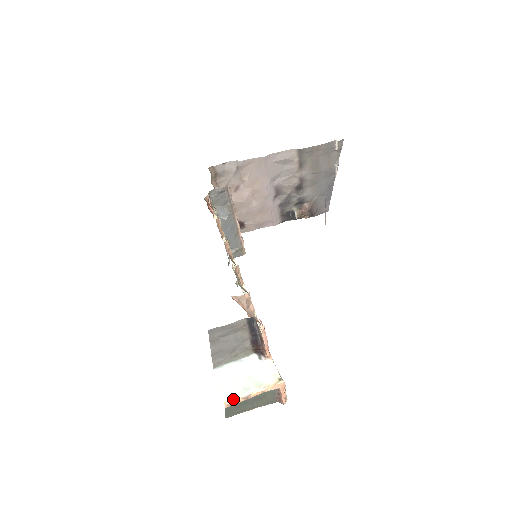
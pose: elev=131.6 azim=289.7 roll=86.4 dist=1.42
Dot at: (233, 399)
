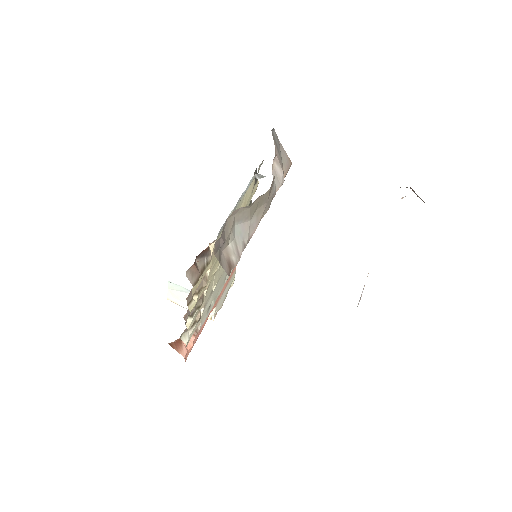
Dot at: (174, 302)
